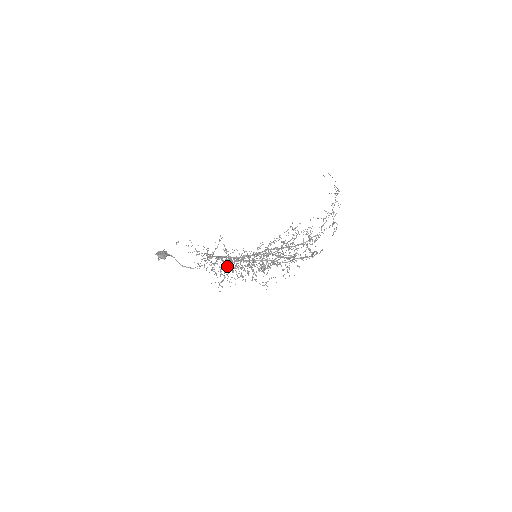
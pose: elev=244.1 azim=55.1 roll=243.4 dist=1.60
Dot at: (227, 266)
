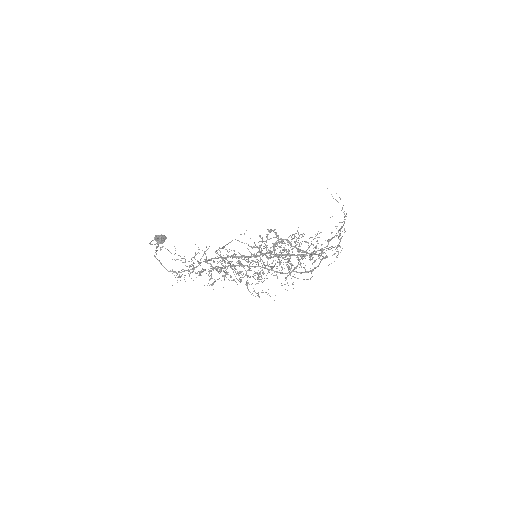
Dot at: occluded
